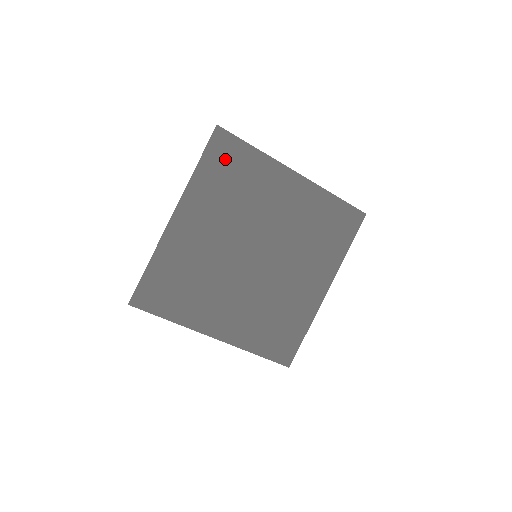
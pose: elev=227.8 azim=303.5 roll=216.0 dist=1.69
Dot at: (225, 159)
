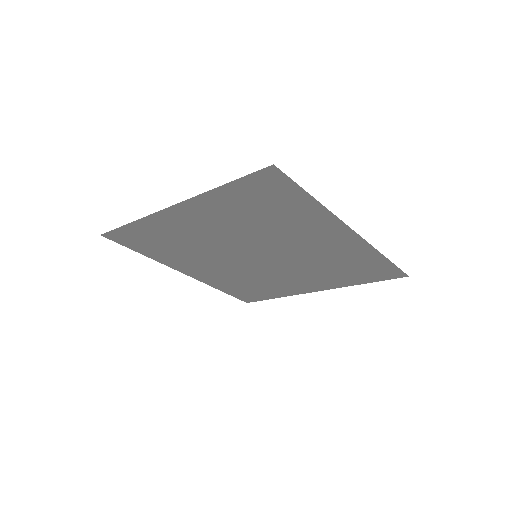
Dot at: (265, 193)
